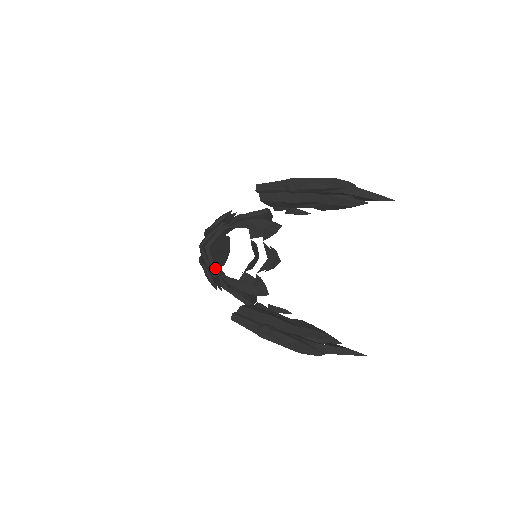
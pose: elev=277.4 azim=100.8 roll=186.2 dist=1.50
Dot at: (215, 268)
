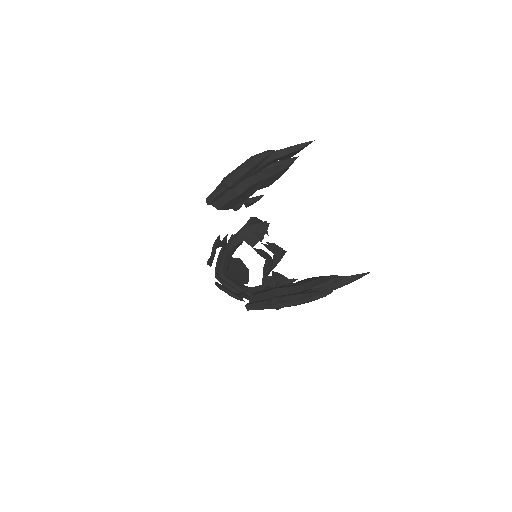
Dot at: (237, 287)
